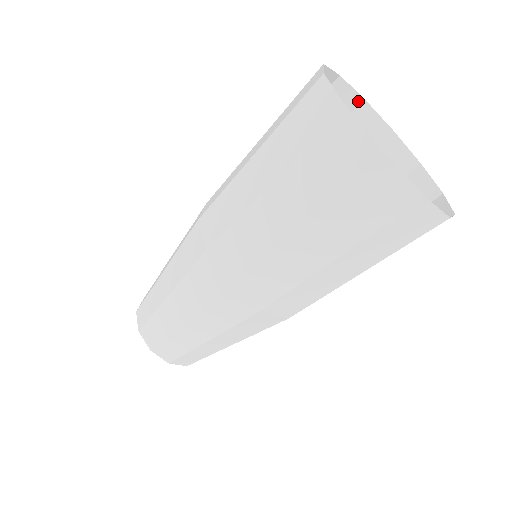
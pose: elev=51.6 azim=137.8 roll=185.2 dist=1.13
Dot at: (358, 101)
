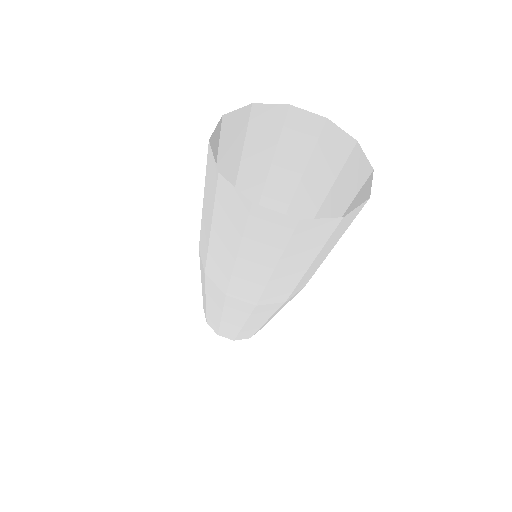
Dot at: (248, 109)
